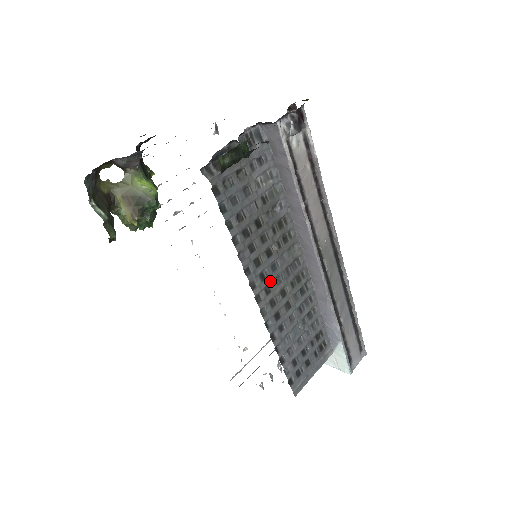
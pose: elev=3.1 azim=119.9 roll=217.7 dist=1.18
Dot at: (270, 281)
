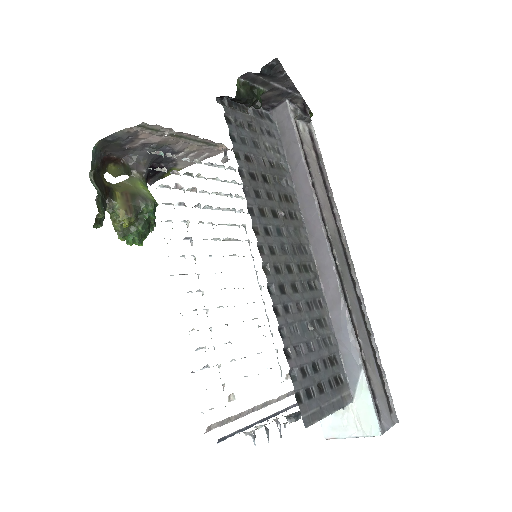
Dot at: (275, 242)
